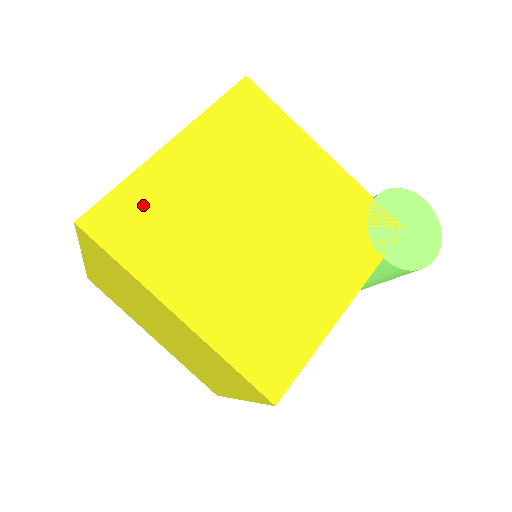
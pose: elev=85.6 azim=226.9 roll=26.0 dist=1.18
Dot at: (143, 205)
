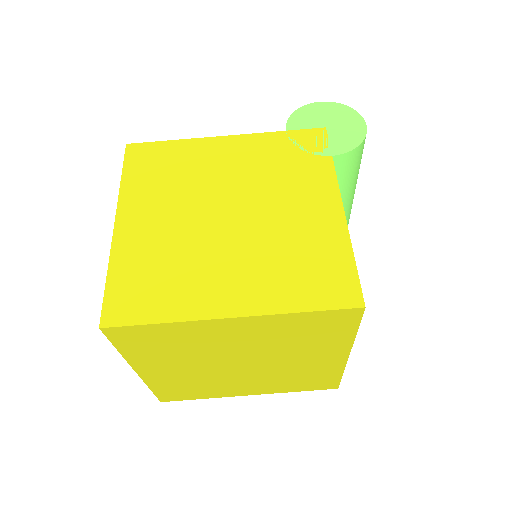
Dot at: (136, 274)
